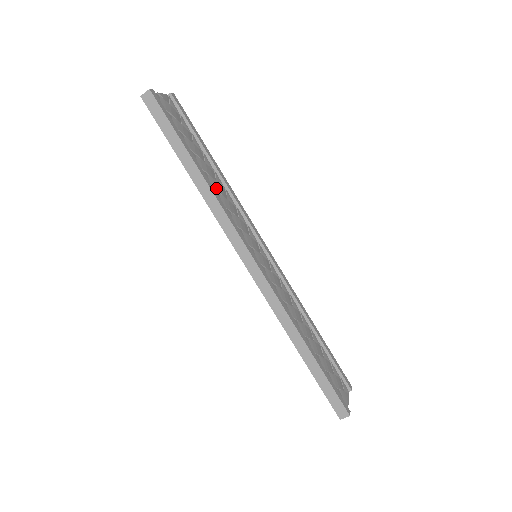
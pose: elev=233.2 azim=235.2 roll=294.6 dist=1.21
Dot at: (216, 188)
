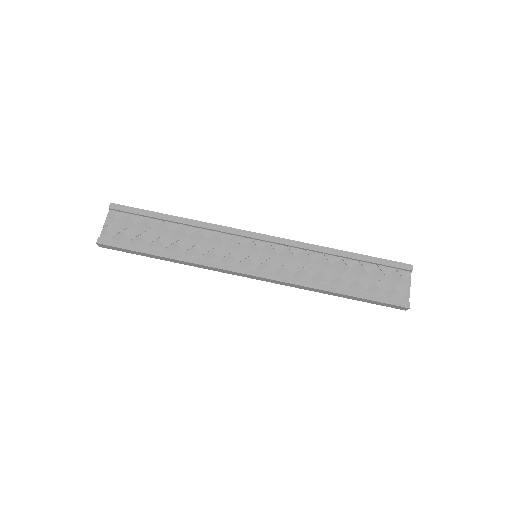
Dot at: (190, 245)
